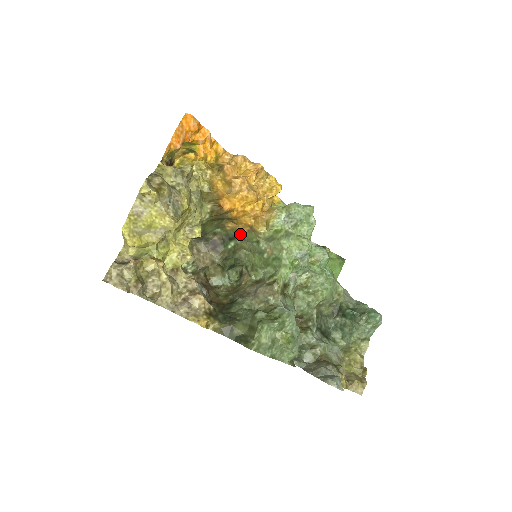
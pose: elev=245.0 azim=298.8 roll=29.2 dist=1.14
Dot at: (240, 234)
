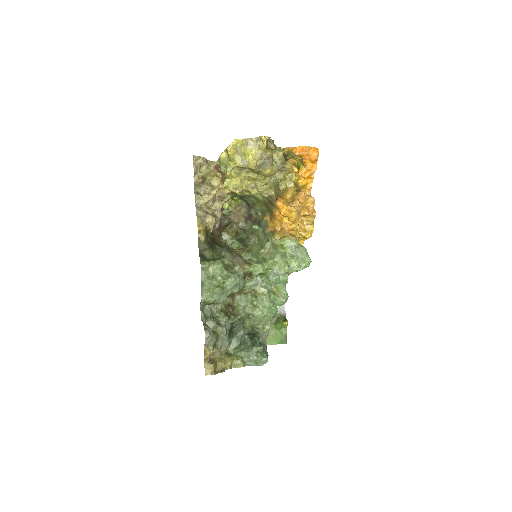
Dot at: (266, 228)
